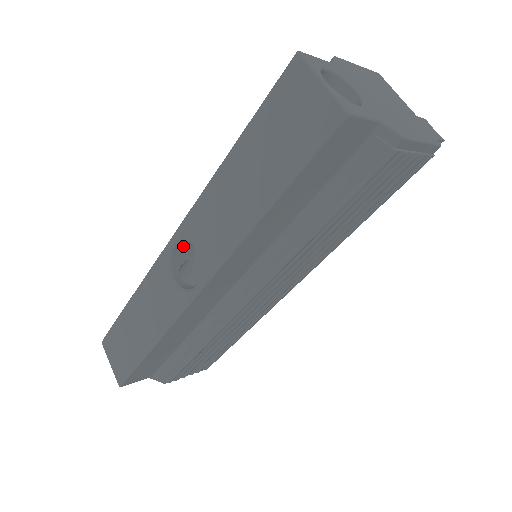
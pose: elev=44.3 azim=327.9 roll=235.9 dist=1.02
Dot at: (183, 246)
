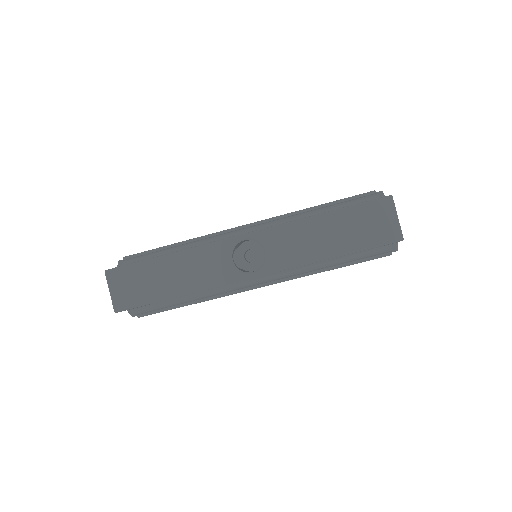
Dot at: (244, 240)
